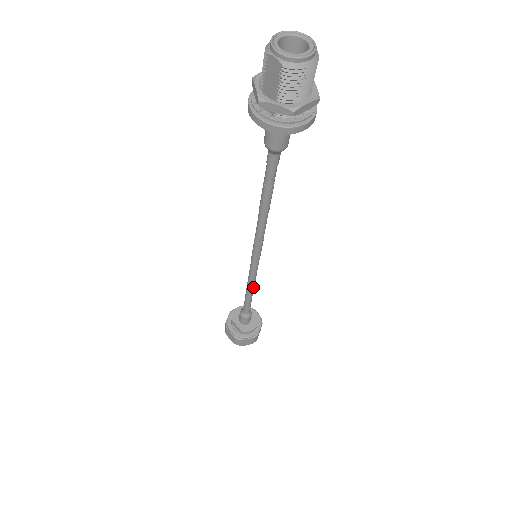
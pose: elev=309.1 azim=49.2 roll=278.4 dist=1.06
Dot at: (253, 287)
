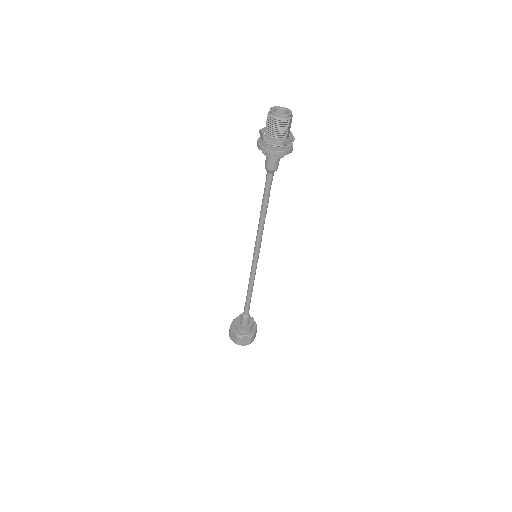
Dot at: (251, 286)
